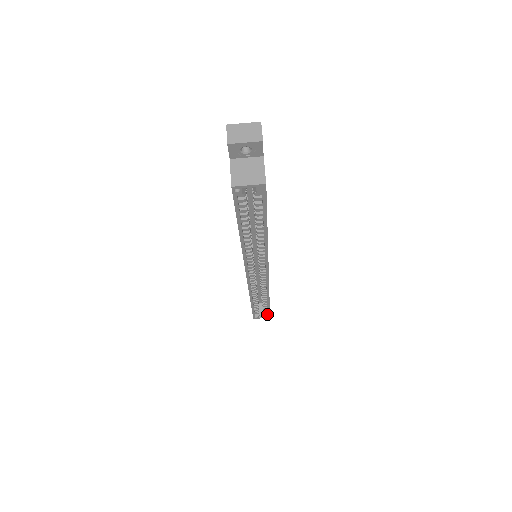
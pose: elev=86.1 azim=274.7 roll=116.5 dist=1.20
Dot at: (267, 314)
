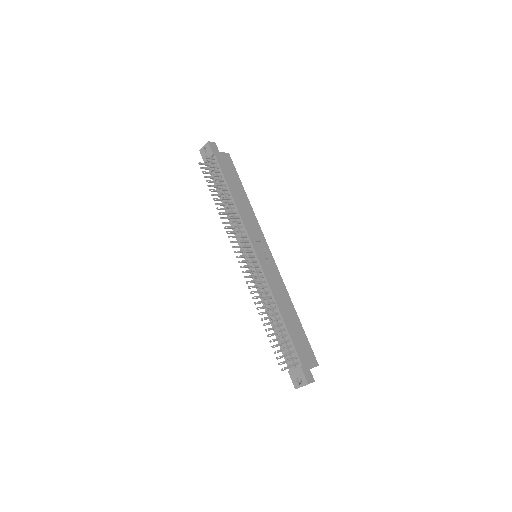
Dot at: (229, 161)
